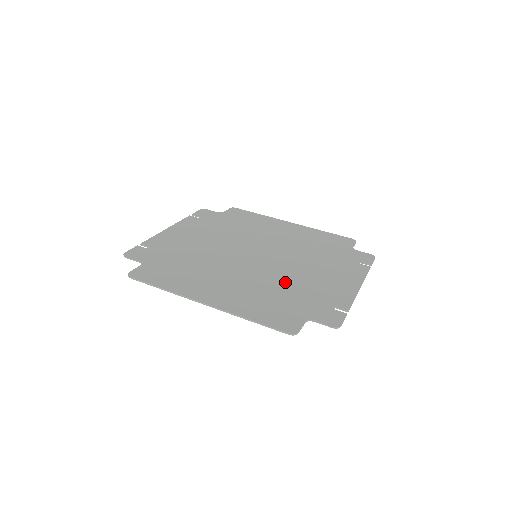
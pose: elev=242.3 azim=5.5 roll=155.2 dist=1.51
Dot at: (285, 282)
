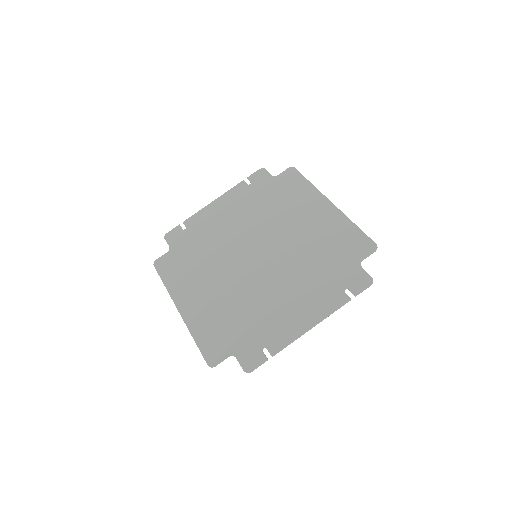
Dot at: (251, 301)
